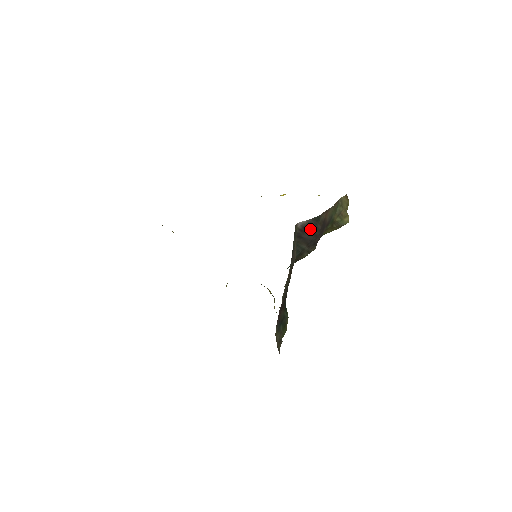
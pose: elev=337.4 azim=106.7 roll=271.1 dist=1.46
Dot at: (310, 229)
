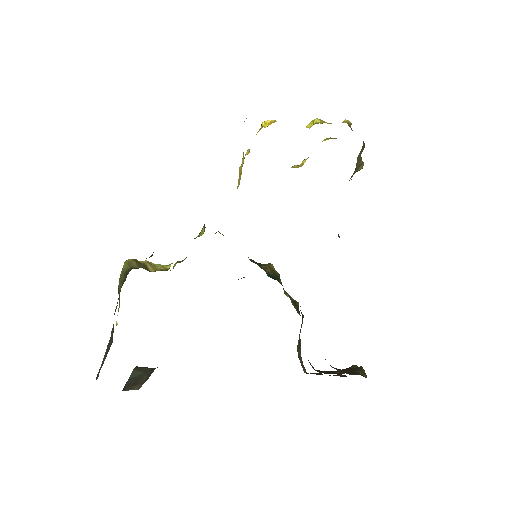
Dot at: occluded
